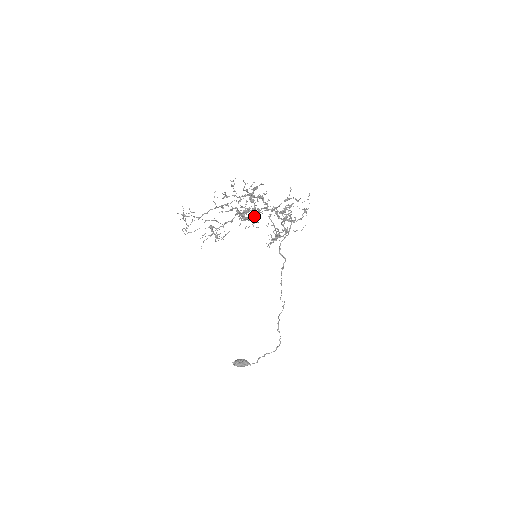
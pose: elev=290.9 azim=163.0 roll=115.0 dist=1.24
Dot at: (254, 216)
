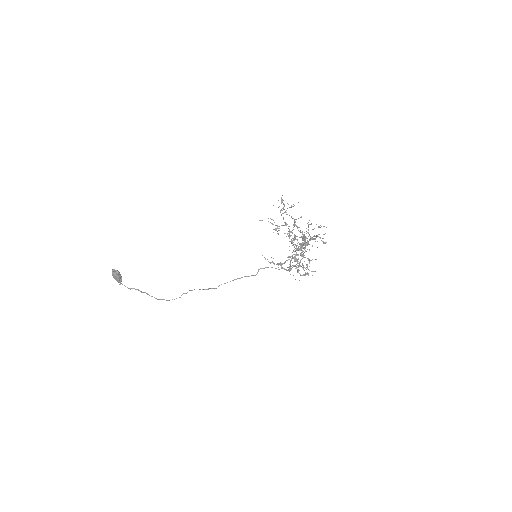
Dot at: occluded
